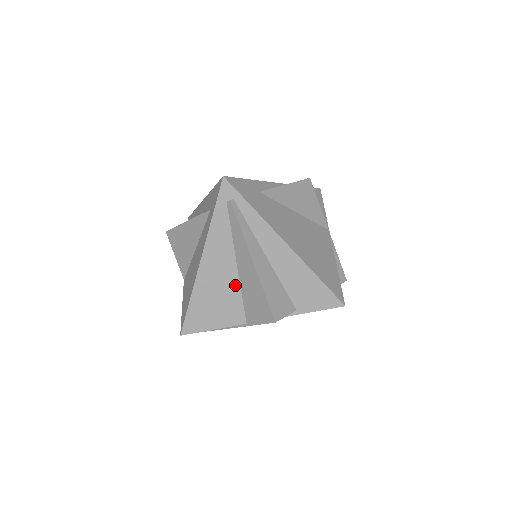
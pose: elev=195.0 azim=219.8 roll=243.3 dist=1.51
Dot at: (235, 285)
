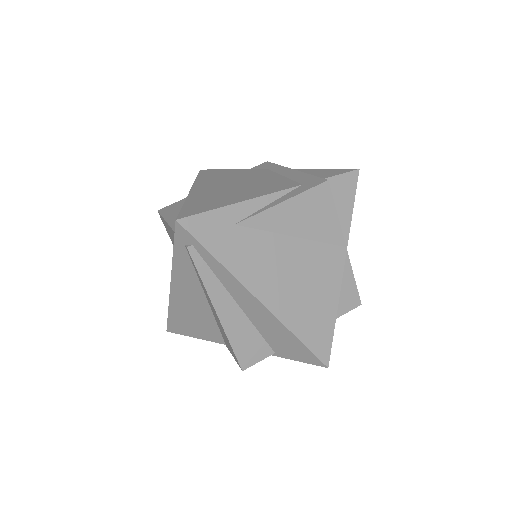
Dot at: (209, 315)
